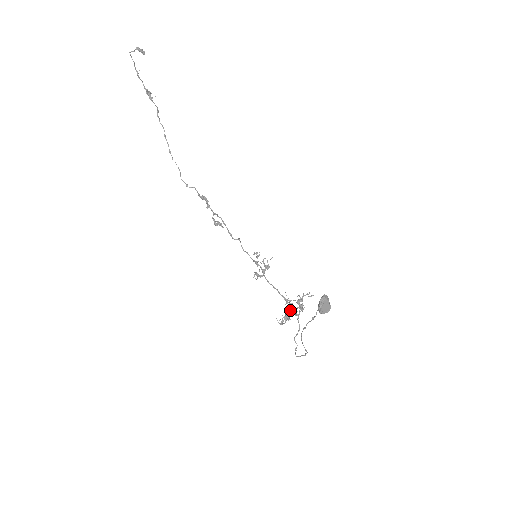
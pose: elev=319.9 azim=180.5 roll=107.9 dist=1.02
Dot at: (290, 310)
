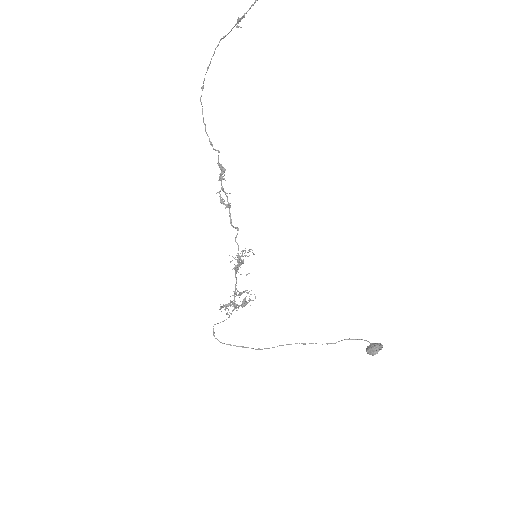
Dot at: (234, 302)
